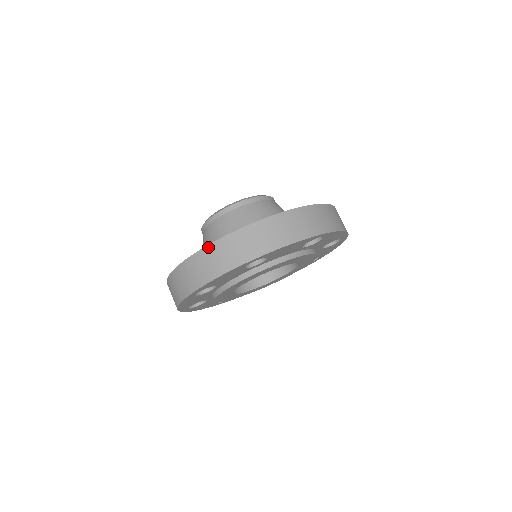
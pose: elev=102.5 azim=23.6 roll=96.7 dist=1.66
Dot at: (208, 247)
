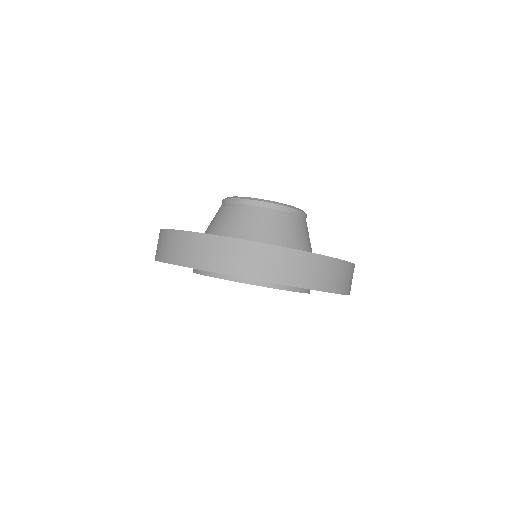
Dot at: (161, 231)
